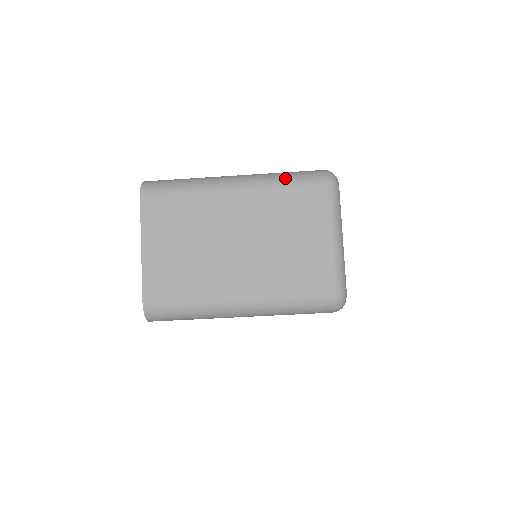
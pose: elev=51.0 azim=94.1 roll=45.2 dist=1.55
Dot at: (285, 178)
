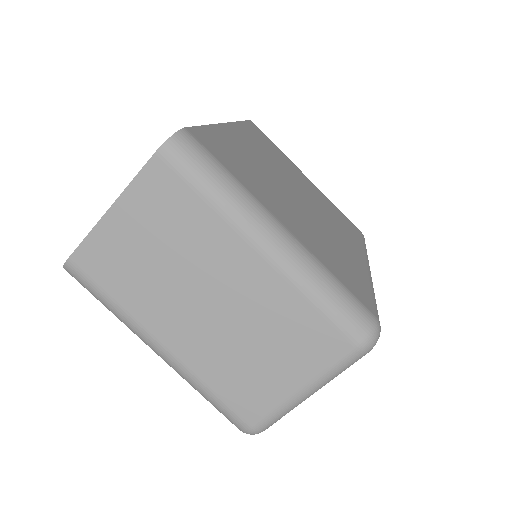
Dot at: (325, 296)
